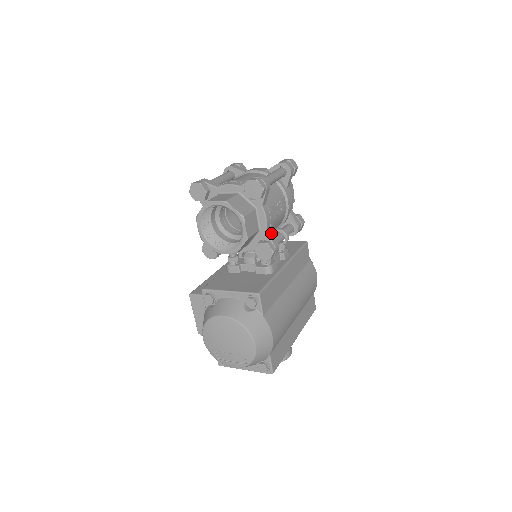
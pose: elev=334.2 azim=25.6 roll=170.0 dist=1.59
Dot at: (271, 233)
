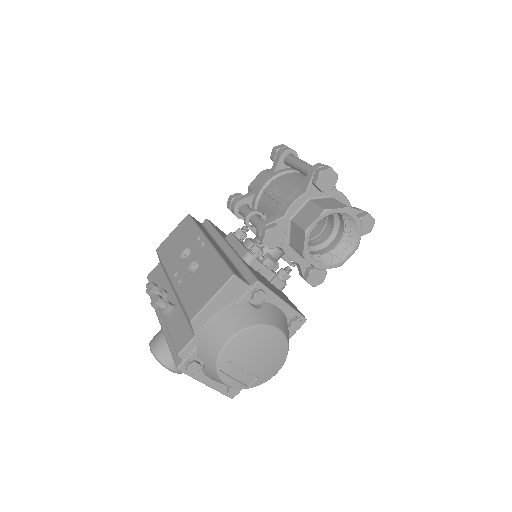
Dot at: occluded
